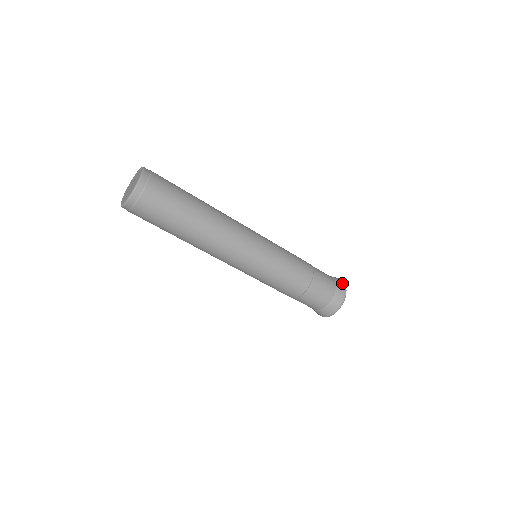
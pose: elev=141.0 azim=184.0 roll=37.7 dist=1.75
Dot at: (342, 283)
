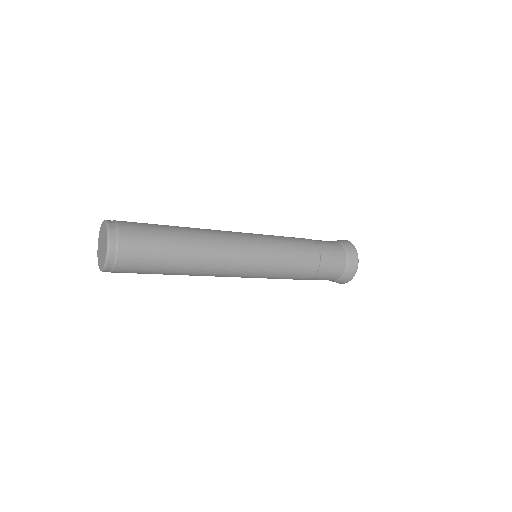
Dot at: (346, 241)
